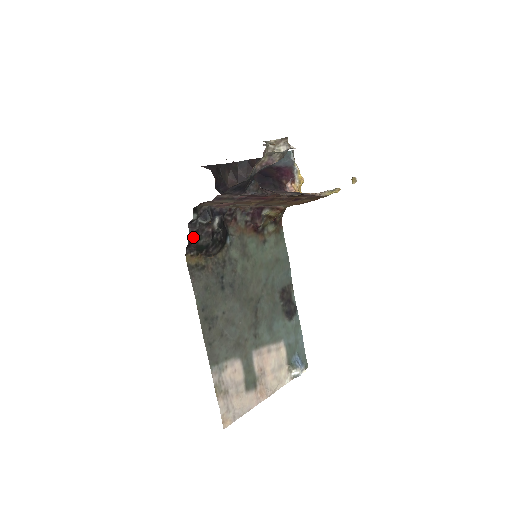
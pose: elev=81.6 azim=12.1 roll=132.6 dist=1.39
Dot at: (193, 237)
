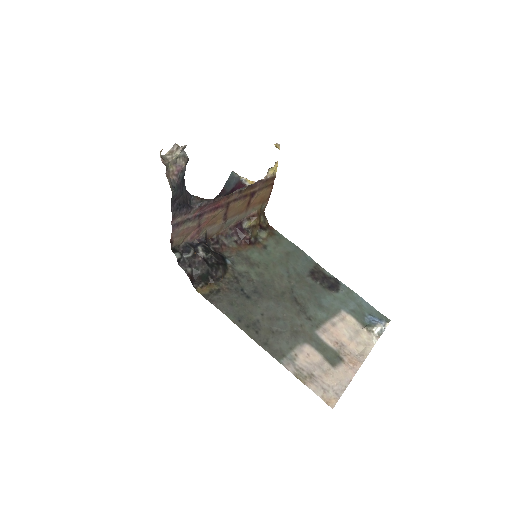
Dot at: (190, 272)
